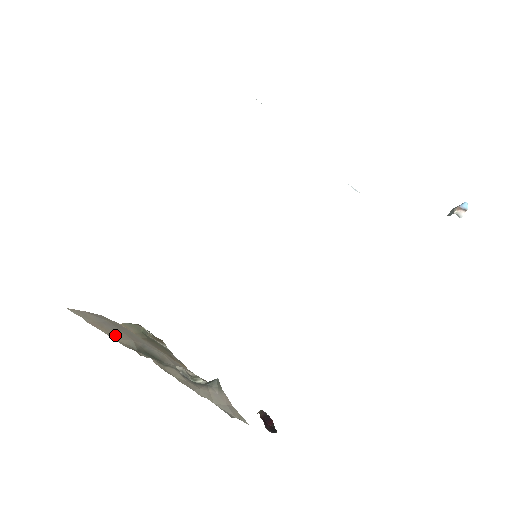
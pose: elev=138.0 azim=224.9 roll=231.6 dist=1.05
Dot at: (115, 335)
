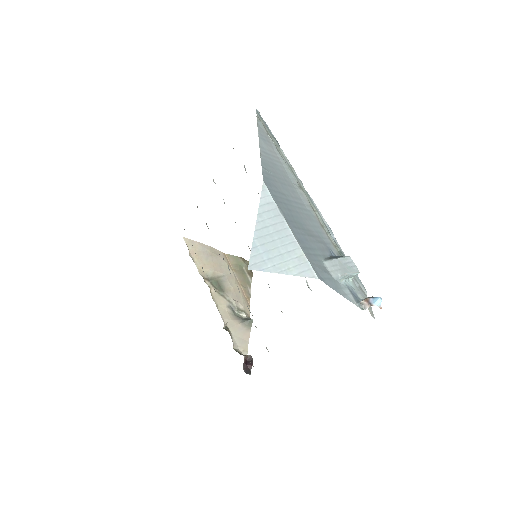
Dot at: (202, 263)
